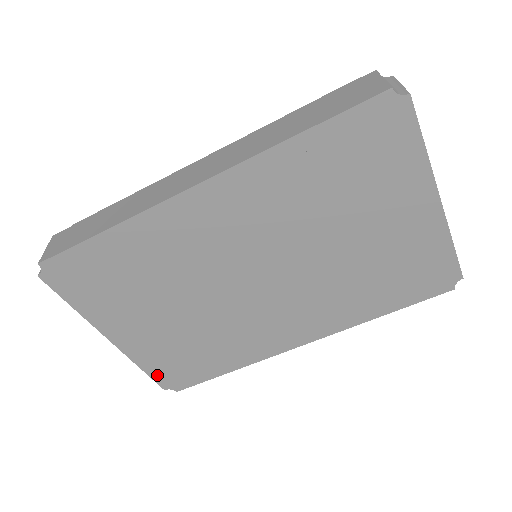
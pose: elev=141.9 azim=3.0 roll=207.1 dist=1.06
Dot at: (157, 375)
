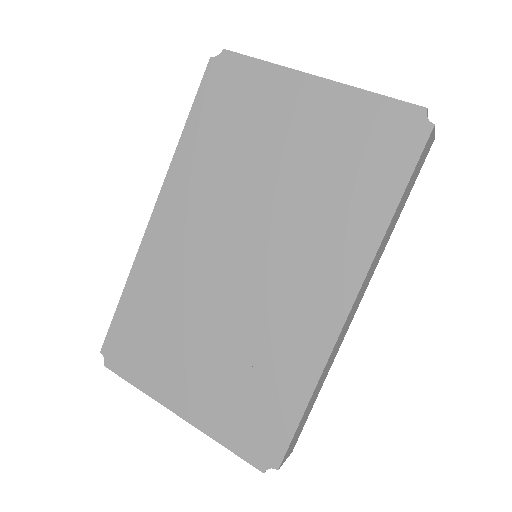
Dot at: (243, 449)
